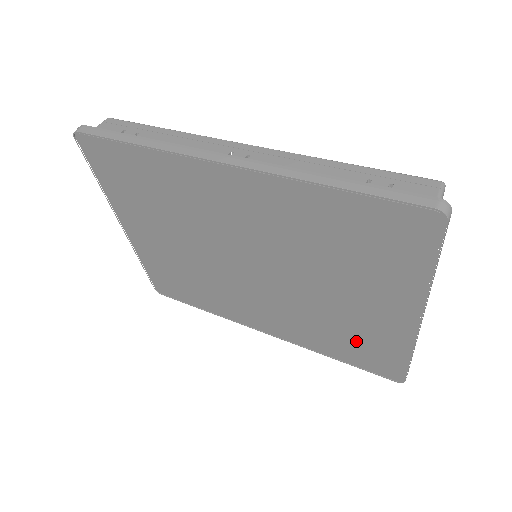
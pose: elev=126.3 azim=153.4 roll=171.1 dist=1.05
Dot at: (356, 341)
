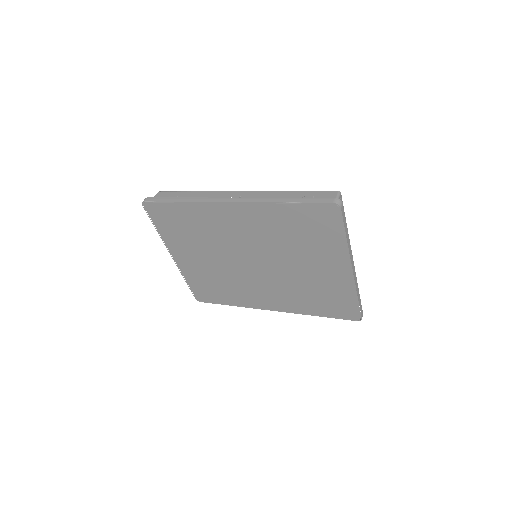
Dot at: (325, 297)
